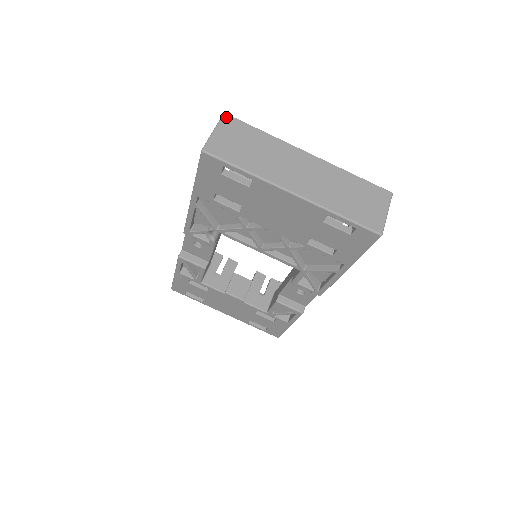
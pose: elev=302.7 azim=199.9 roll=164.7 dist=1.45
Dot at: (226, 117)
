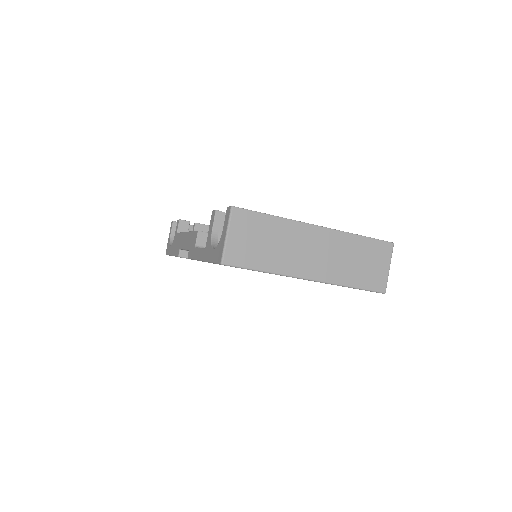
Dot at: (235, 212)
